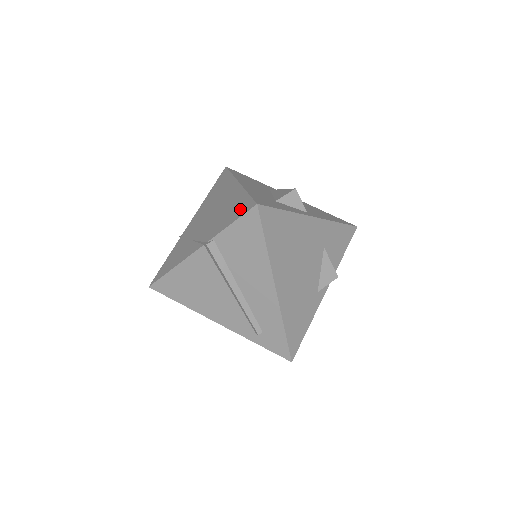
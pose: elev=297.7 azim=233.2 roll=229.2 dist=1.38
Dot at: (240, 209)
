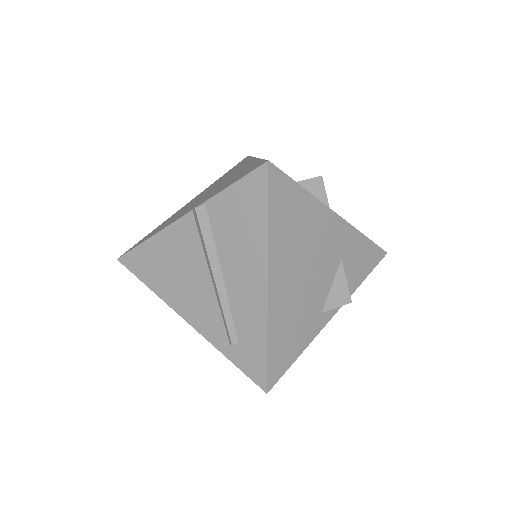
Dot at: (247, 171)
